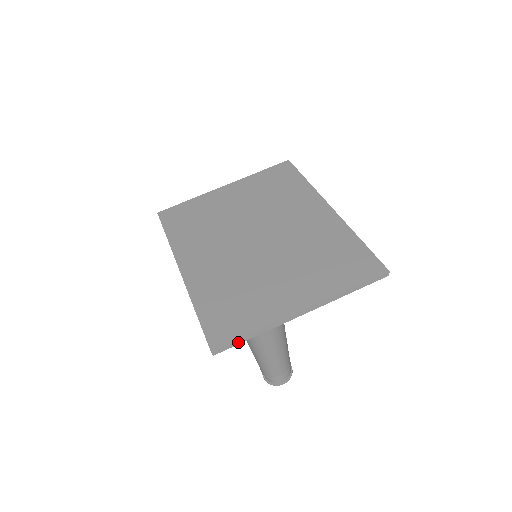
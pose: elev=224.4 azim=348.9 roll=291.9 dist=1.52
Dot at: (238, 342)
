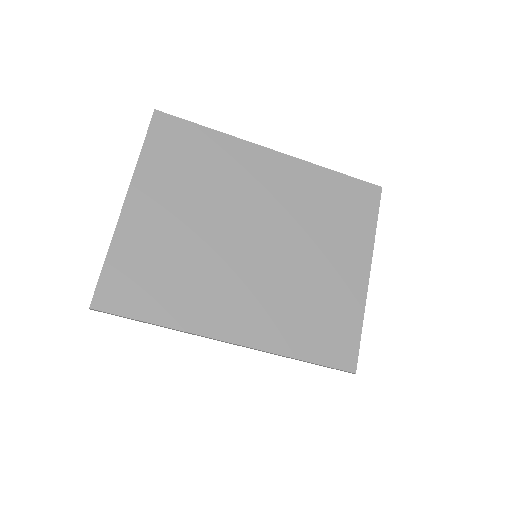
Dot at: (358, 345)
